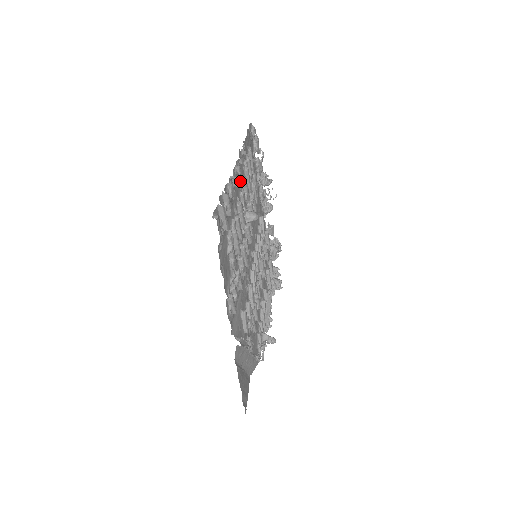
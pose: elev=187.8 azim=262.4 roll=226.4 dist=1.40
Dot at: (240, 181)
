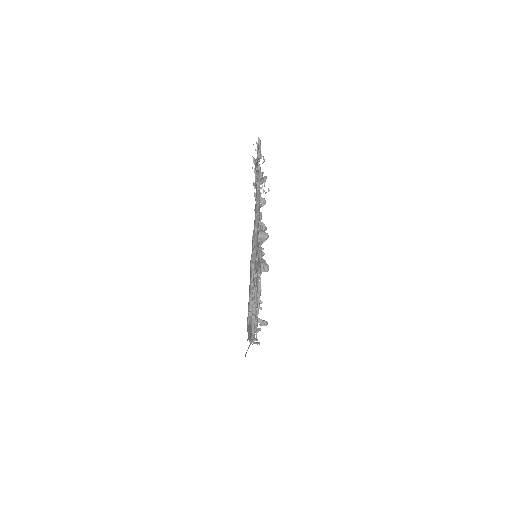
Dot at: occluded
